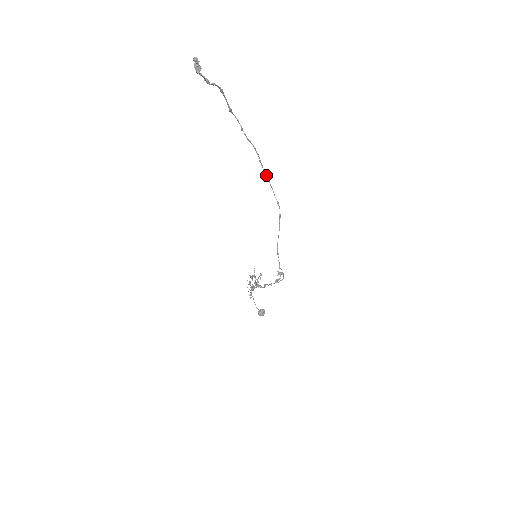
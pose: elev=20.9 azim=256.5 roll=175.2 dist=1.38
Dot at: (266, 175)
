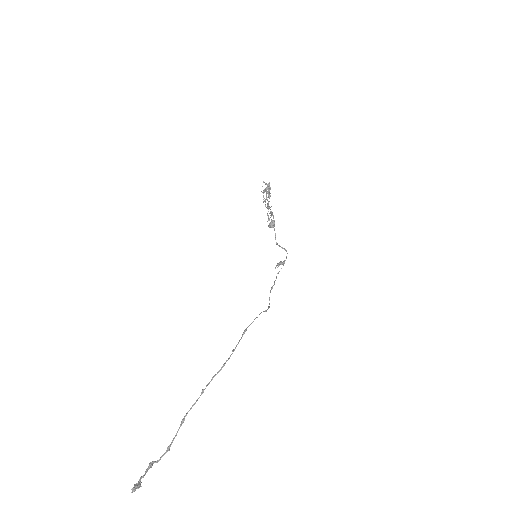
Dot at: (246, 330)
